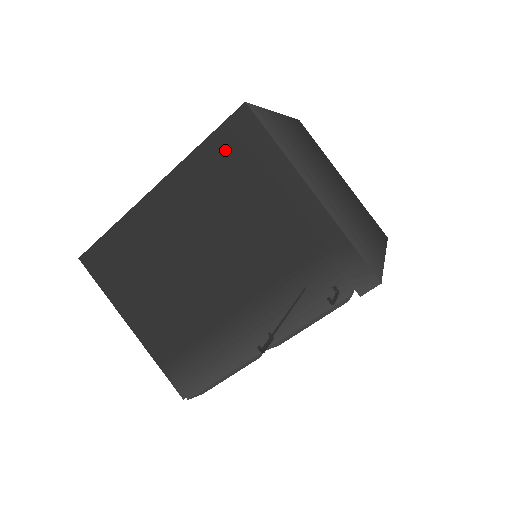
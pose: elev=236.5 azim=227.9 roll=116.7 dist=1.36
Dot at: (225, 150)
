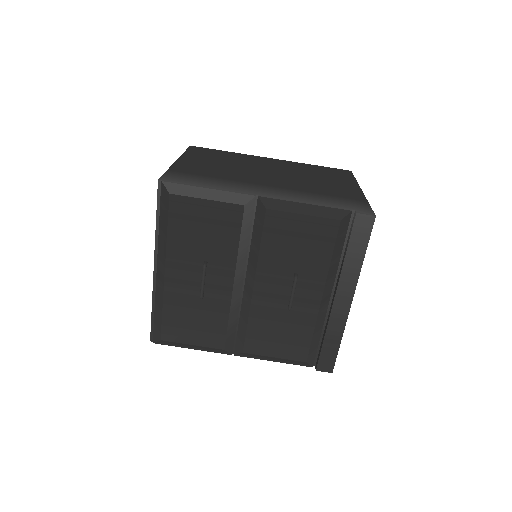
Dot at: (326, 170)
